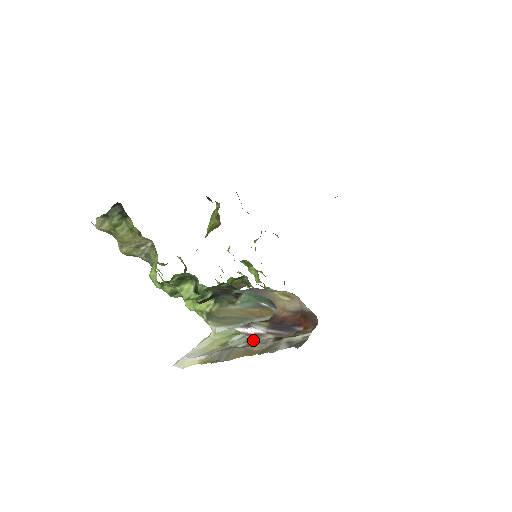
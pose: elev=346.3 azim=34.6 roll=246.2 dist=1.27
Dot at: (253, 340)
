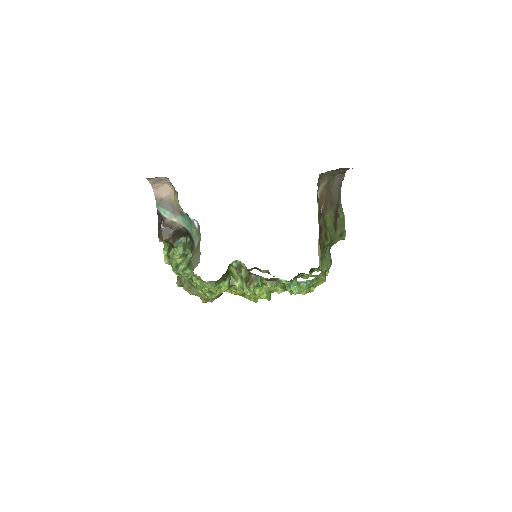
Dot at: (165, 224)
